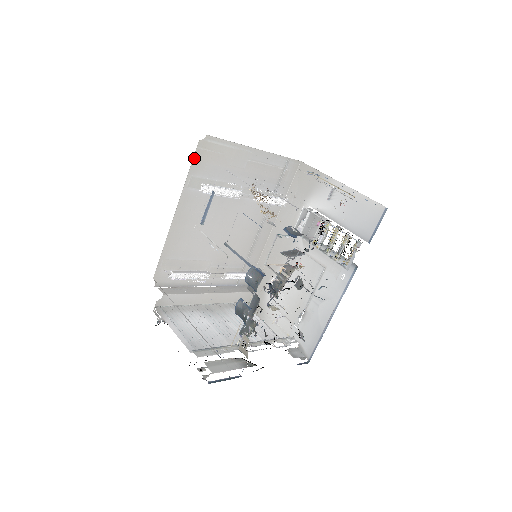
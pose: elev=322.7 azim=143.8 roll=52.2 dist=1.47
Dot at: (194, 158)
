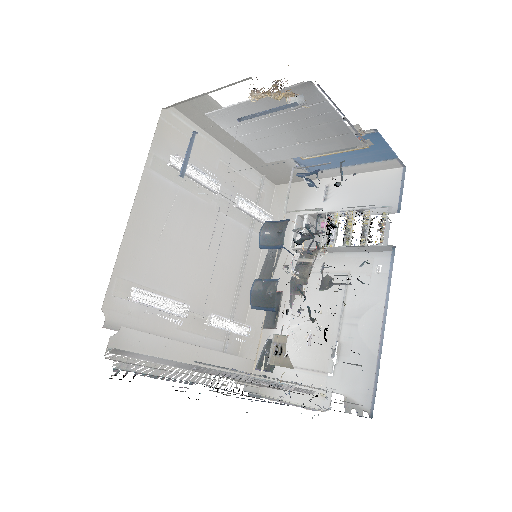
Dot at: (157, 130)
